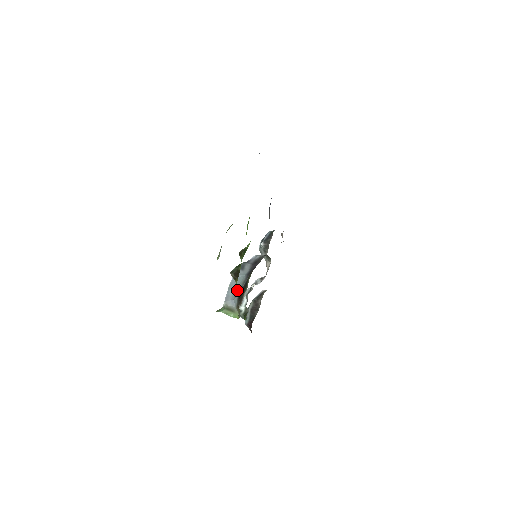
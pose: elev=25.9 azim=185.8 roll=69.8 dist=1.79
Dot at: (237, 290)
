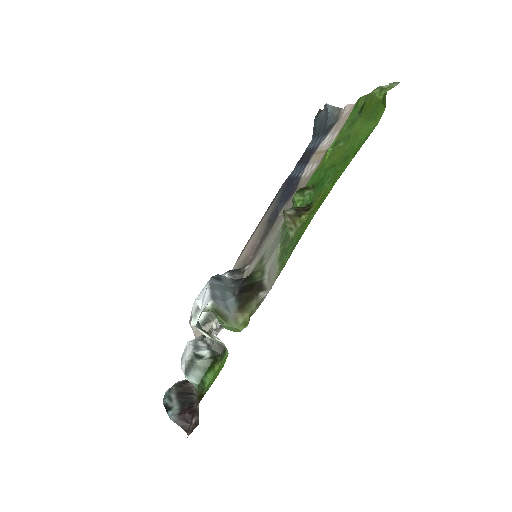
Dot at: (229, 291)
